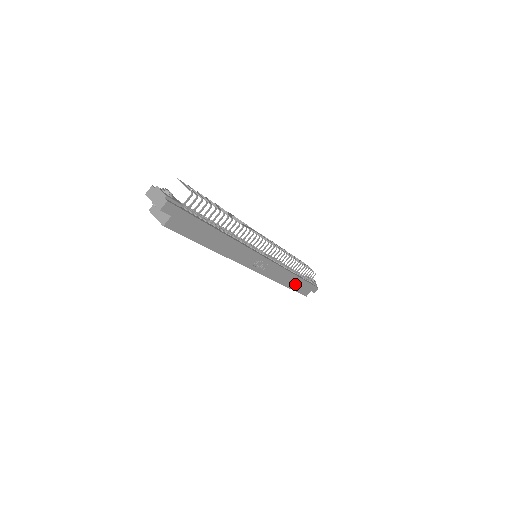
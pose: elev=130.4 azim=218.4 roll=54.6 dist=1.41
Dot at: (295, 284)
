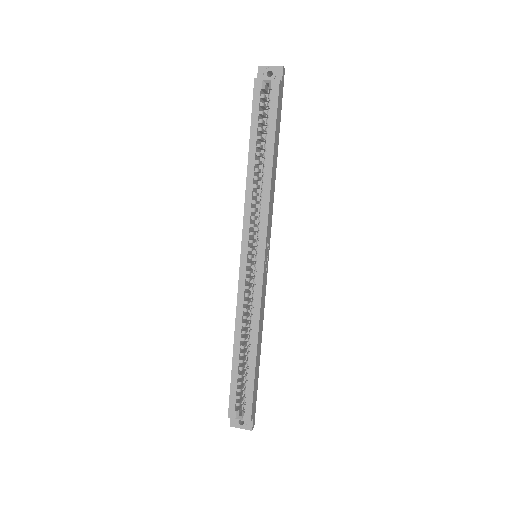
Dot at: (257, 364)
